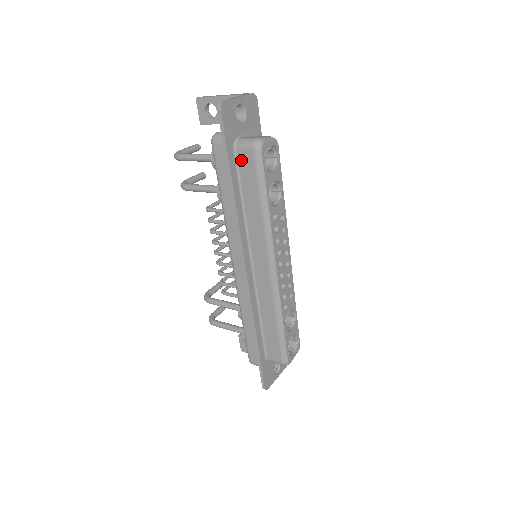
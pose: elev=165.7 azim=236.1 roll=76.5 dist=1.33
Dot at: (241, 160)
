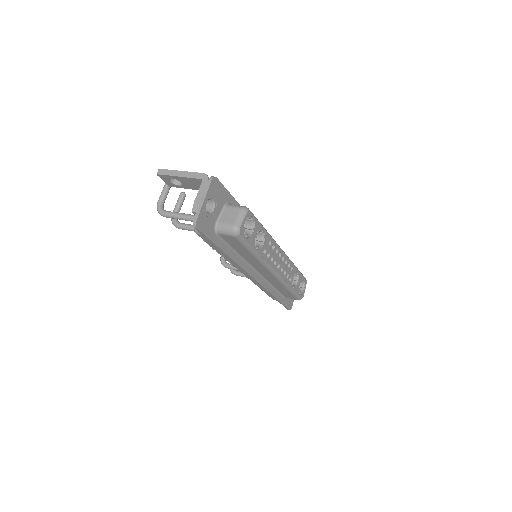
Dot at: (225, 238)
